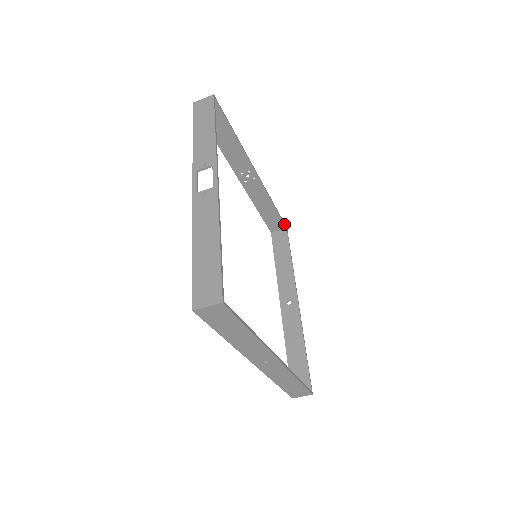
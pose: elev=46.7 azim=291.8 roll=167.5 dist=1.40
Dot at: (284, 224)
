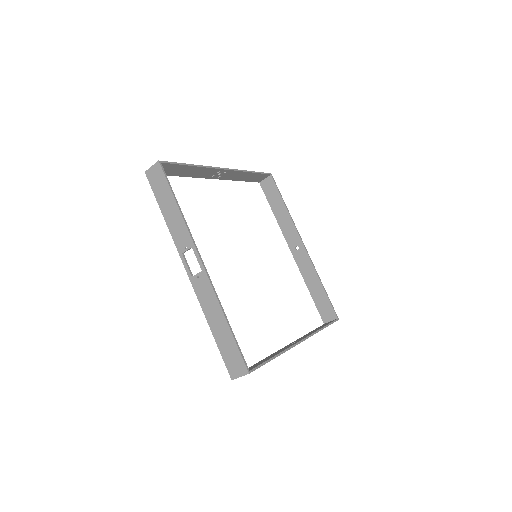
Dot at: (267, 174)
